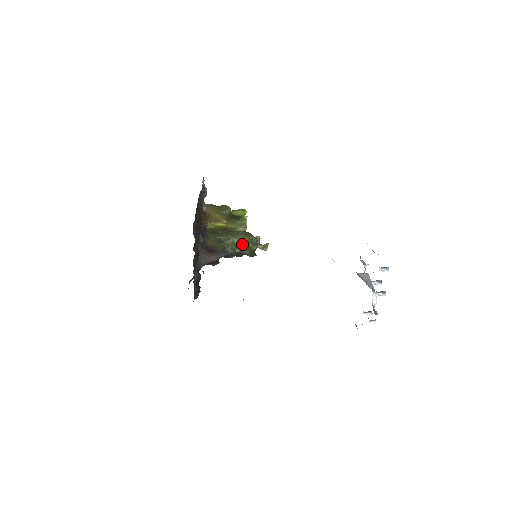
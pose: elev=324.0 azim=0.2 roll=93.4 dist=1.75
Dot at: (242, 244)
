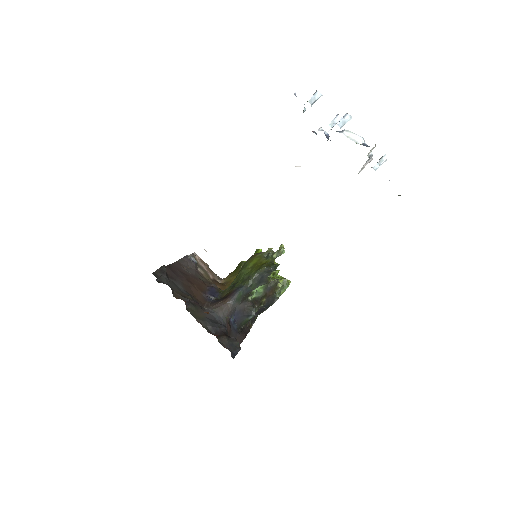
Dot at: (254, 267)
